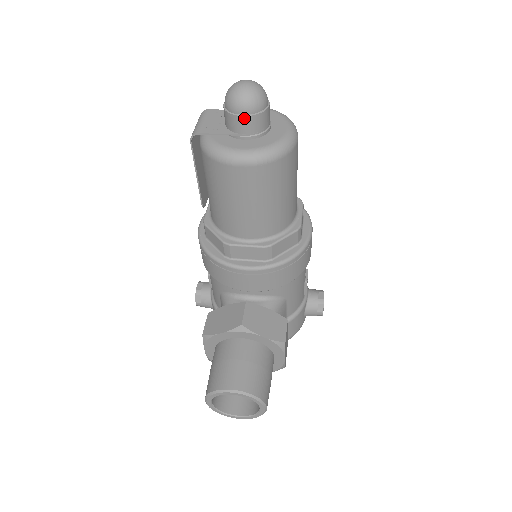
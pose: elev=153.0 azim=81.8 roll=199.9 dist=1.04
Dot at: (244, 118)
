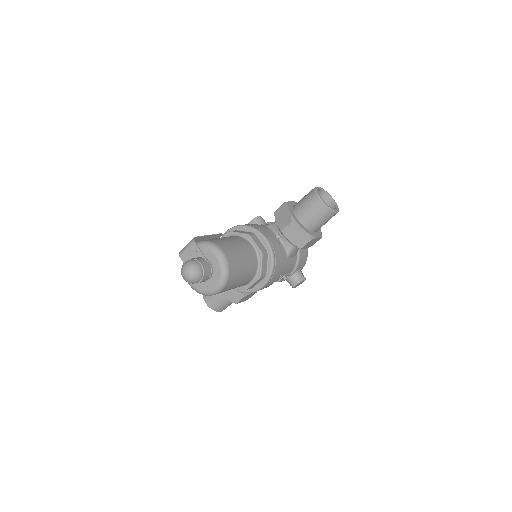
Dot at: occluded
